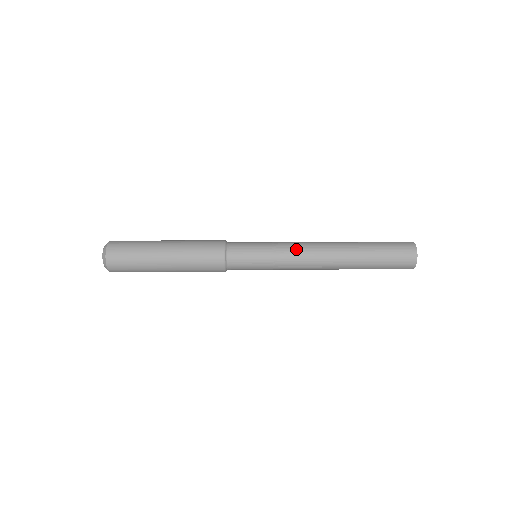
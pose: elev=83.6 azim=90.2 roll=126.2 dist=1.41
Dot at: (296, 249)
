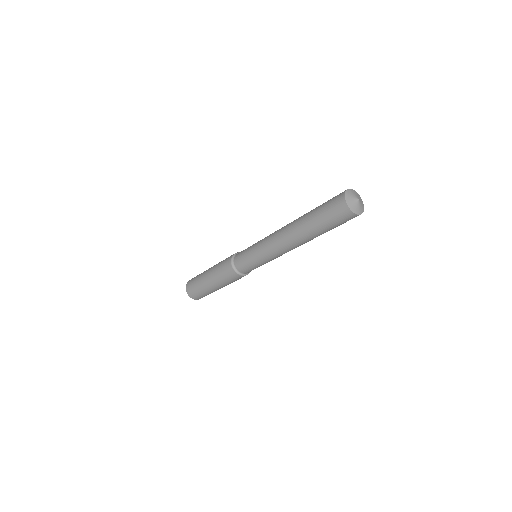
Dot at: (271, 251)
